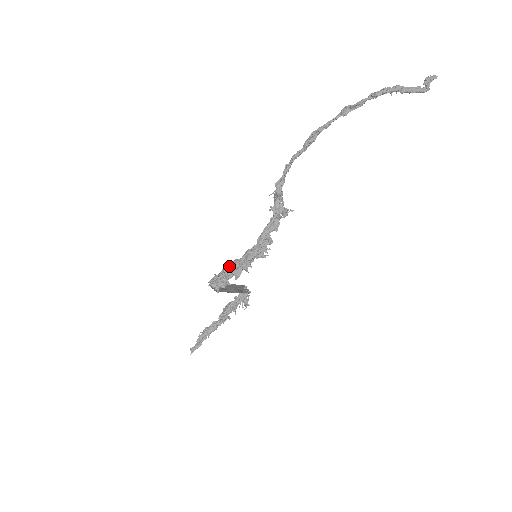
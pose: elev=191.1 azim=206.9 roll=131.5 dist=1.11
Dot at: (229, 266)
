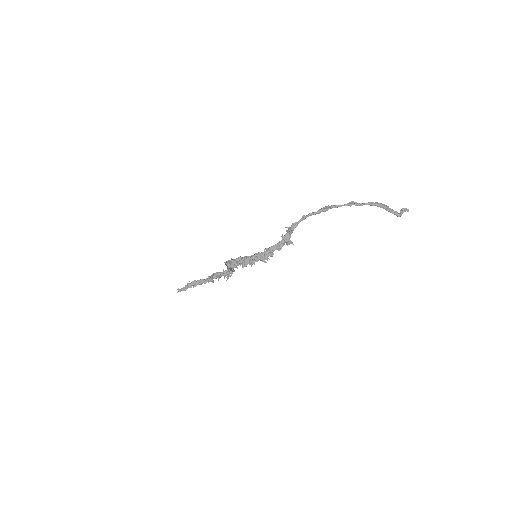
Dot at: (243, 258)
